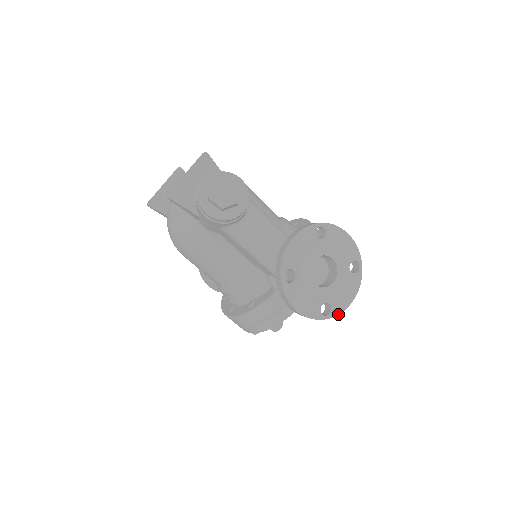
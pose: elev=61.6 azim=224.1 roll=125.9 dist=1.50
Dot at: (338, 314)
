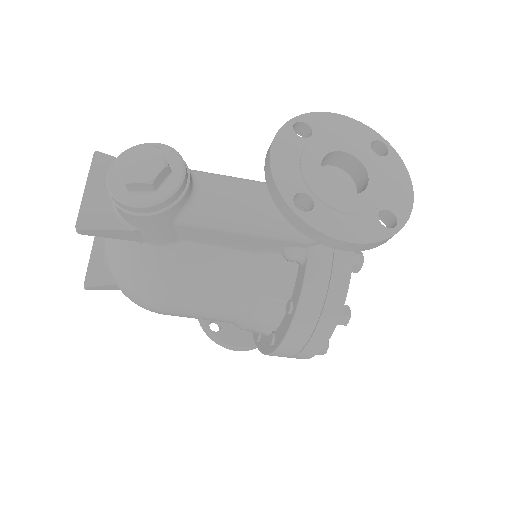
Dot at: (408, 216)
